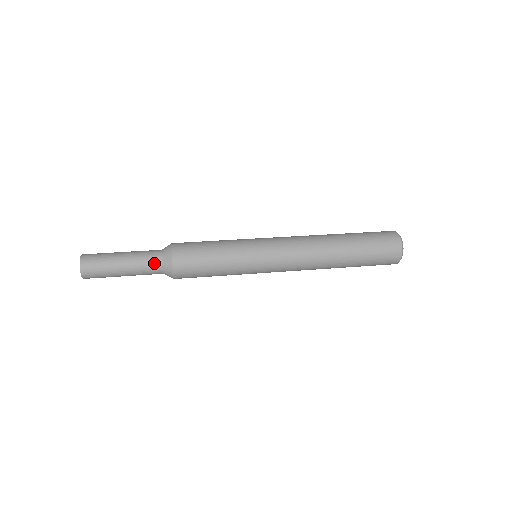
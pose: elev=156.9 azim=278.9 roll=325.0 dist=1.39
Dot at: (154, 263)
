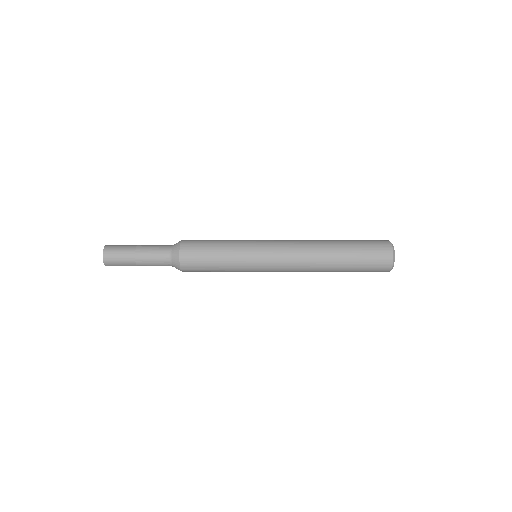
Dot at: occluded
